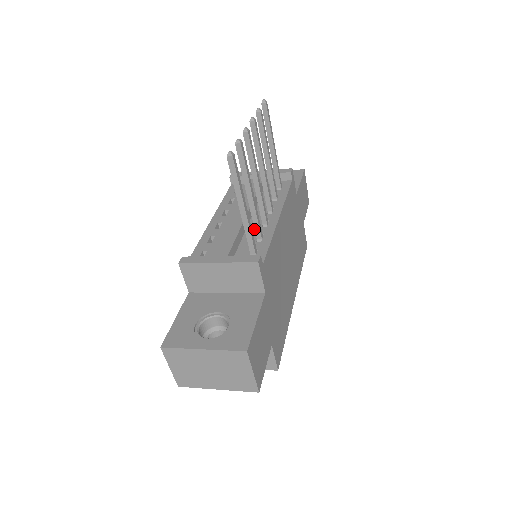
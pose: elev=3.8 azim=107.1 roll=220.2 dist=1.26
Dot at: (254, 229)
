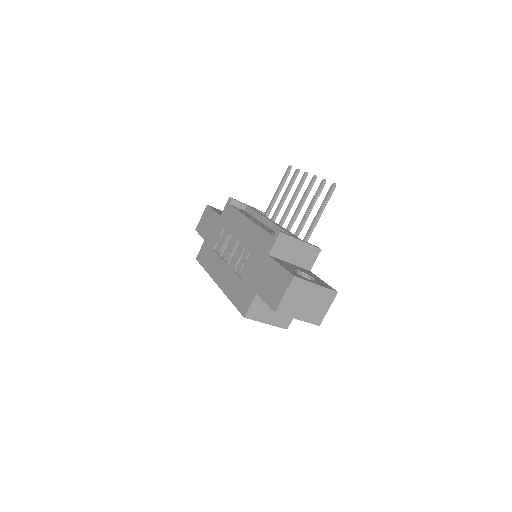
Dot at: occluded
